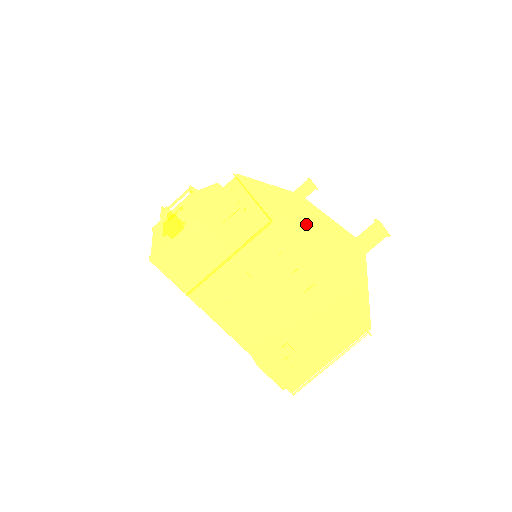
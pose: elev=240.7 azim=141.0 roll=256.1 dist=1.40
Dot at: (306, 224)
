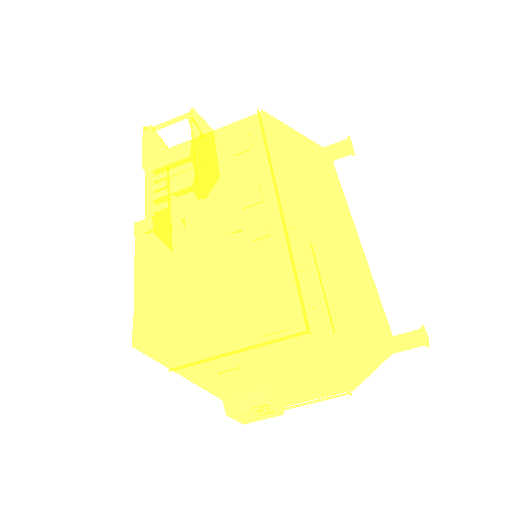
Dot at: (344, 319)
